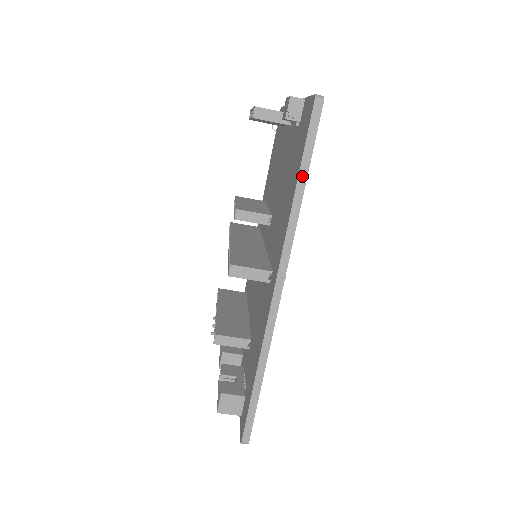
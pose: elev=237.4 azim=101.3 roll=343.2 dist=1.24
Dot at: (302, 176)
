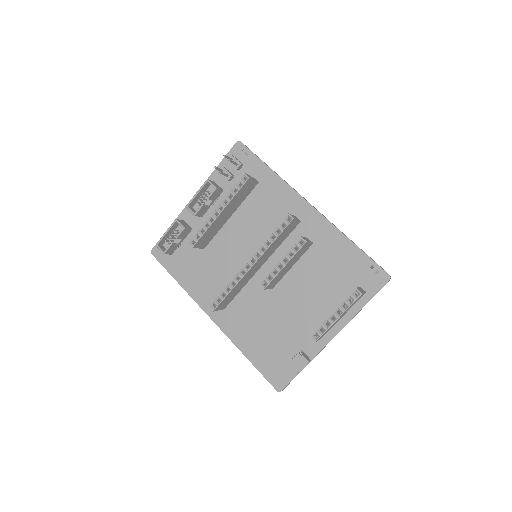
Dot at: (252, 363)
